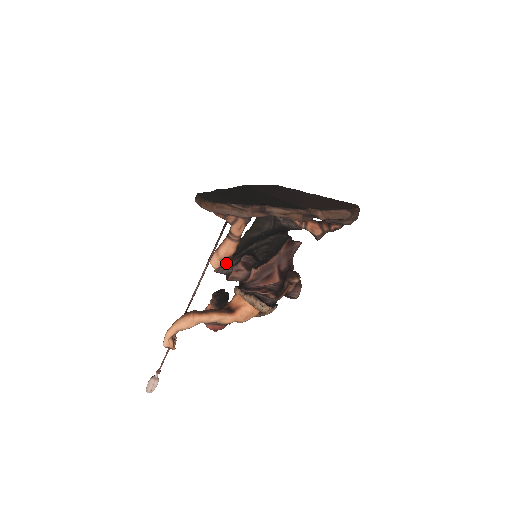
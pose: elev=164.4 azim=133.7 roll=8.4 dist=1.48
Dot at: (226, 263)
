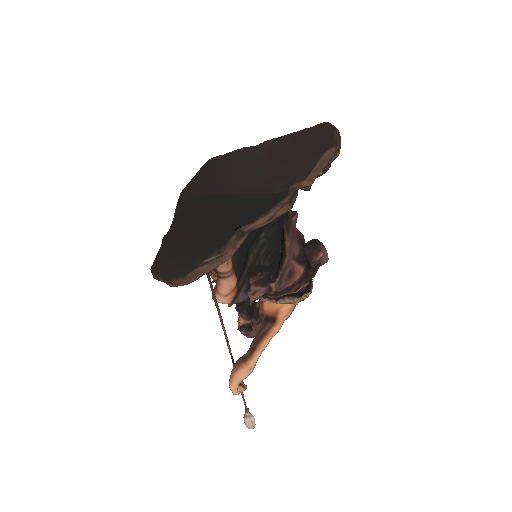
Dot at: (235, 294)
